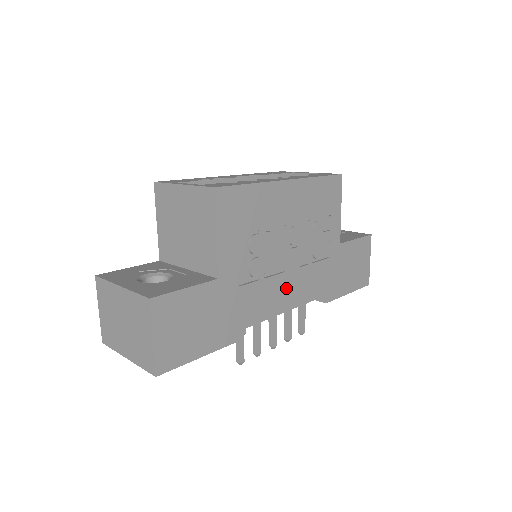
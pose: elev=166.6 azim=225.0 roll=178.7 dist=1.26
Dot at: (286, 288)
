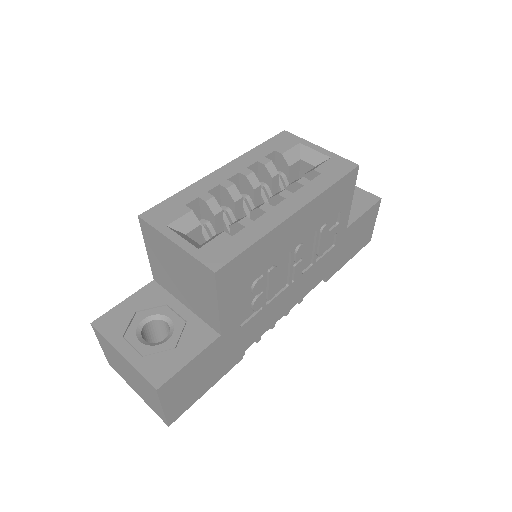
Dot at: (288, 297)
